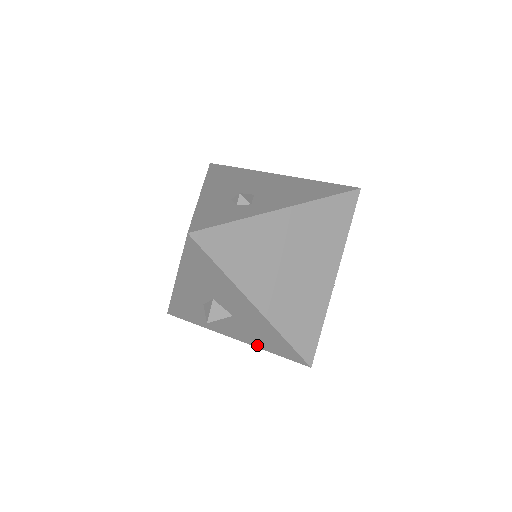
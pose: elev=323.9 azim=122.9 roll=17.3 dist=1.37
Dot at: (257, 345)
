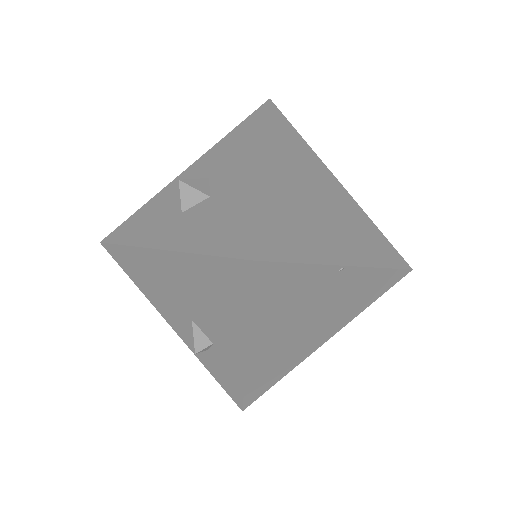
Dot at: (192, 246)
